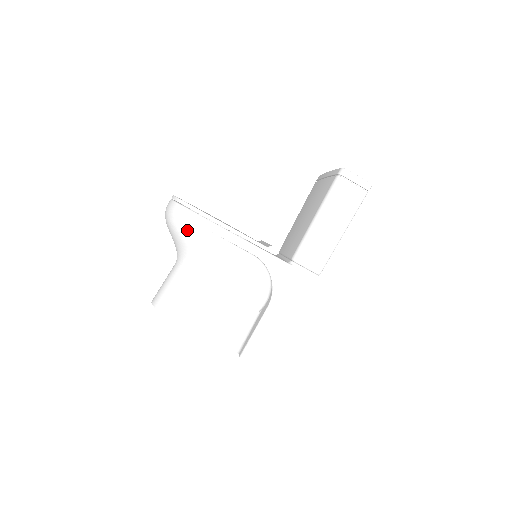
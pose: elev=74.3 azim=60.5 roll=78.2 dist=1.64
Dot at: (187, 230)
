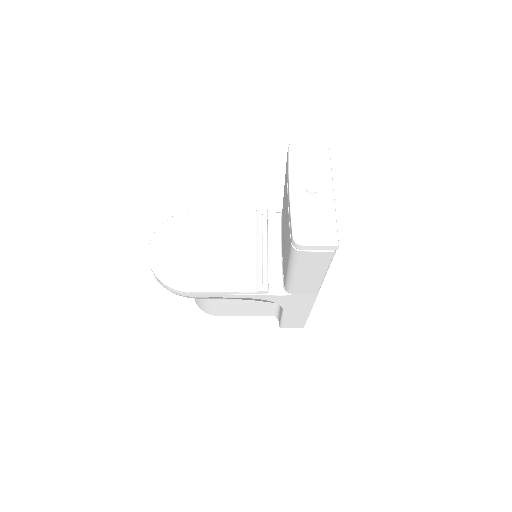
Dot at: (179, 295)
